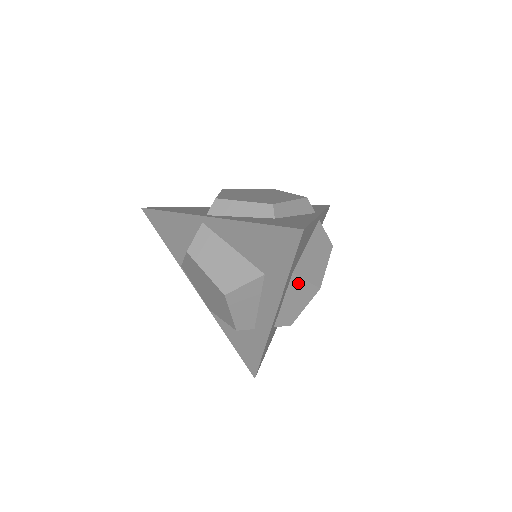
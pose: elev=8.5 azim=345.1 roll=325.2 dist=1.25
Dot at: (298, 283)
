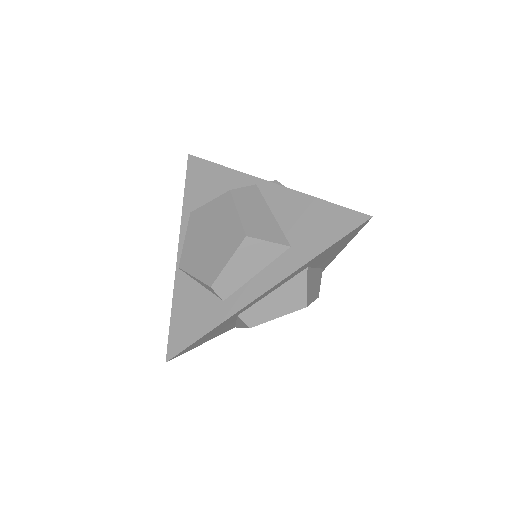
Dot at: (300, 283)
